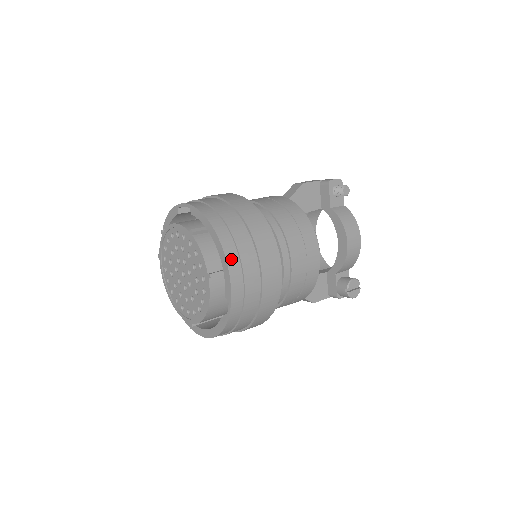
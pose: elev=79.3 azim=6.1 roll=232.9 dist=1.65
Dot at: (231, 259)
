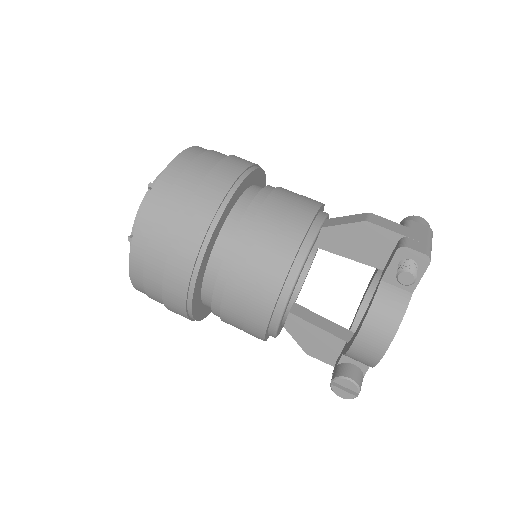
Dot at: (139, 239)
